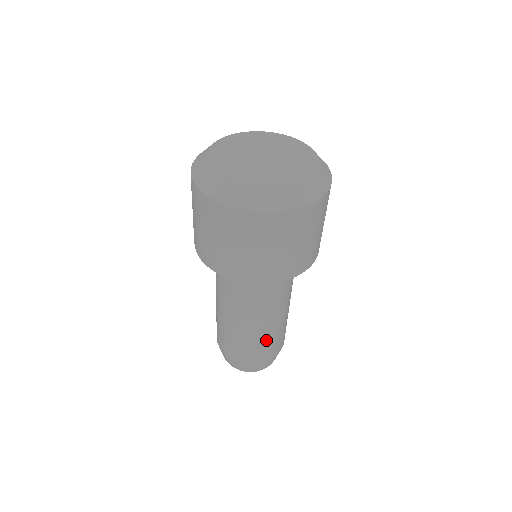
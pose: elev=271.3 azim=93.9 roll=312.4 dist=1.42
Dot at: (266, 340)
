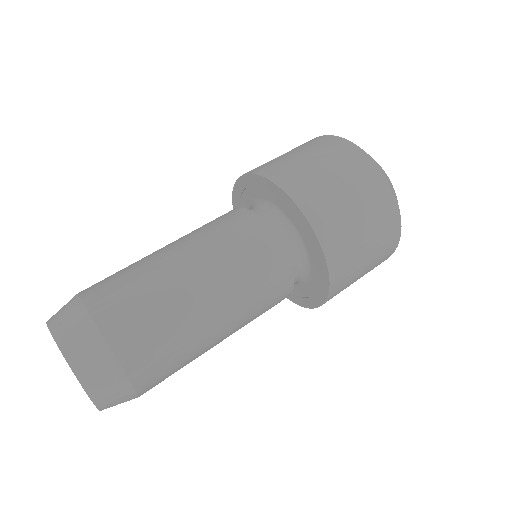
Dot at: (157, 293)
